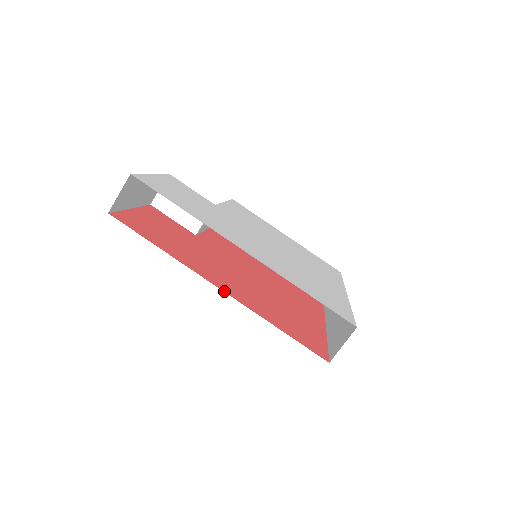
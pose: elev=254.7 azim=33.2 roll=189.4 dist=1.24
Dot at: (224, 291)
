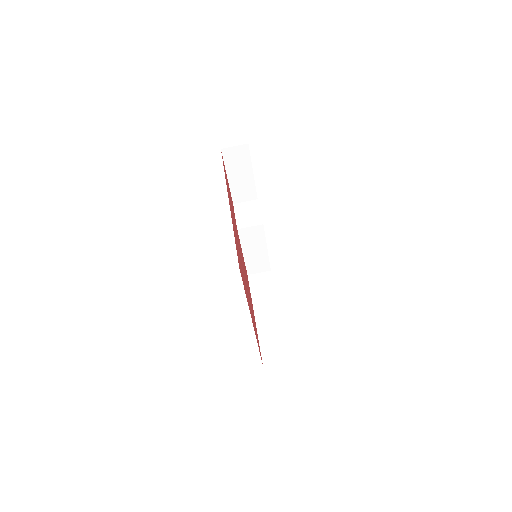
Dot at: (229, 203)
